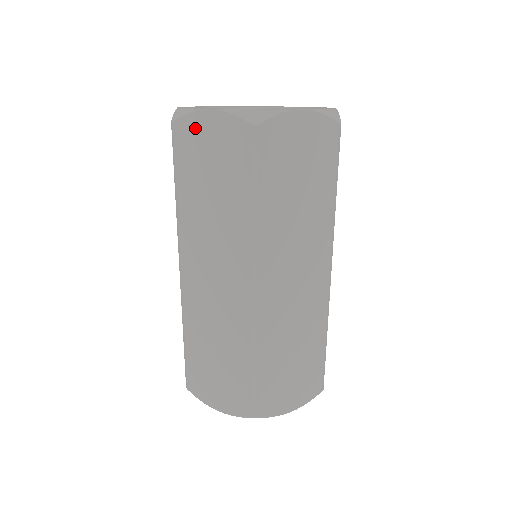
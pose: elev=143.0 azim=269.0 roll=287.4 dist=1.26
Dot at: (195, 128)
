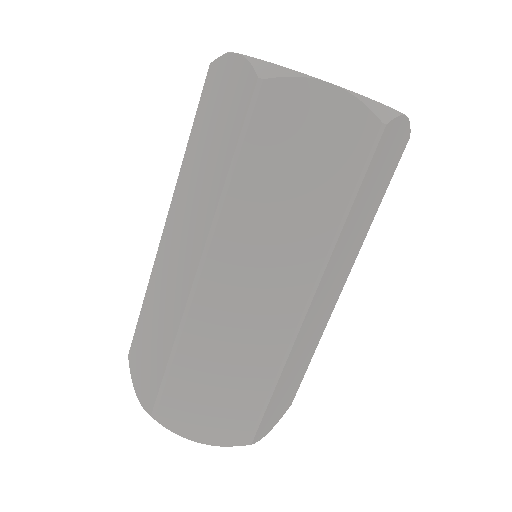
Dot at: (221, 73)
